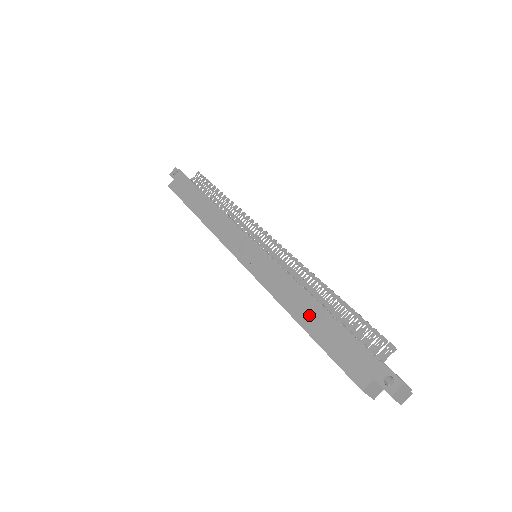
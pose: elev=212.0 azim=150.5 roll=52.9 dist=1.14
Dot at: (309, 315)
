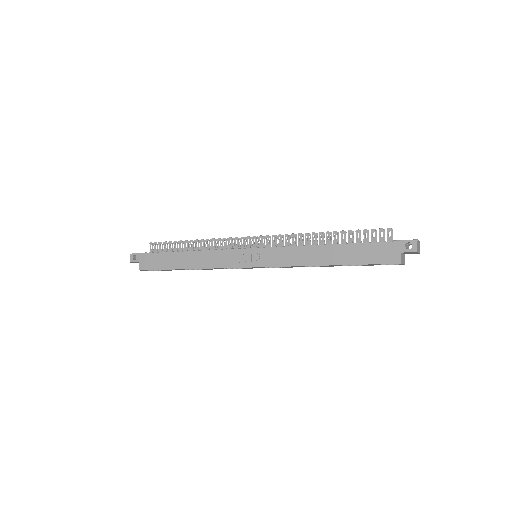
Dot at: (331, 255)
